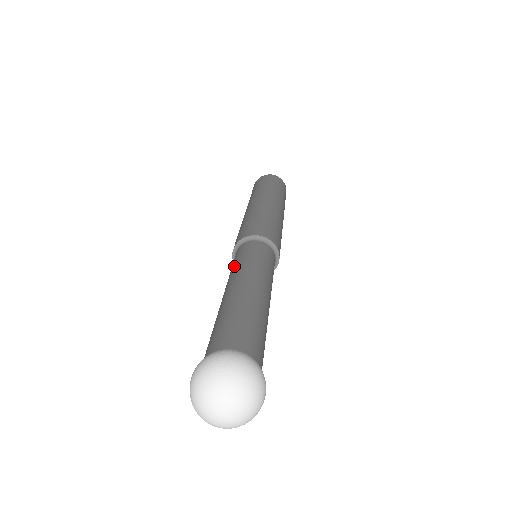
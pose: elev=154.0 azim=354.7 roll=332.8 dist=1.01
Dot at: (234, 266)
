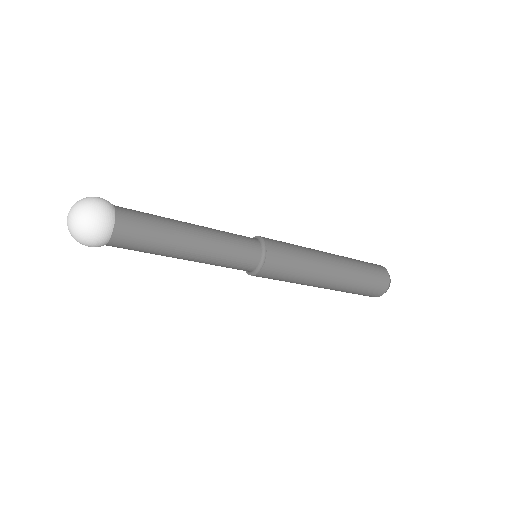
Dot at: occluded
